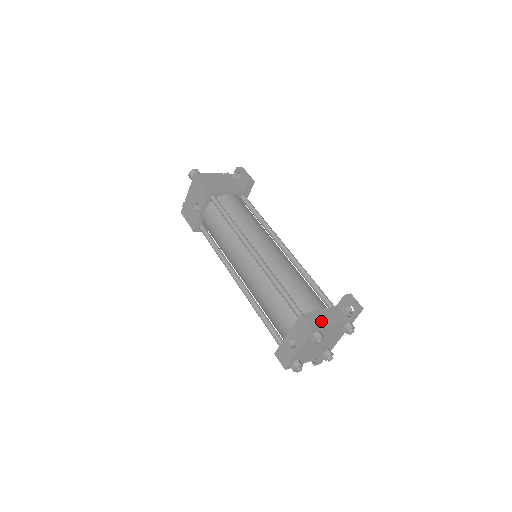
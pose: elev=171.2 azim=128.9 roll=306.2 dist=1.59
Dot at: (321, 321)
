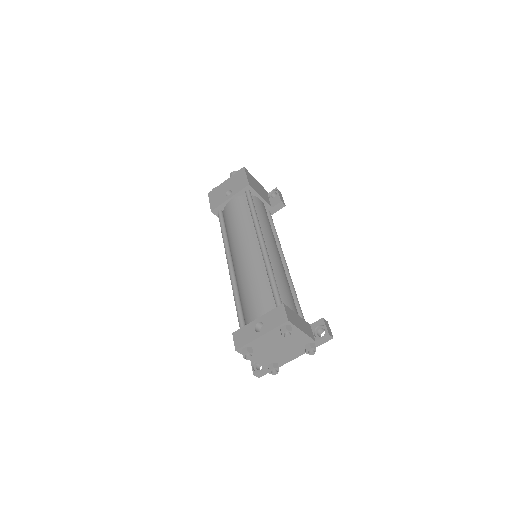
Dot at: (296, 321)
